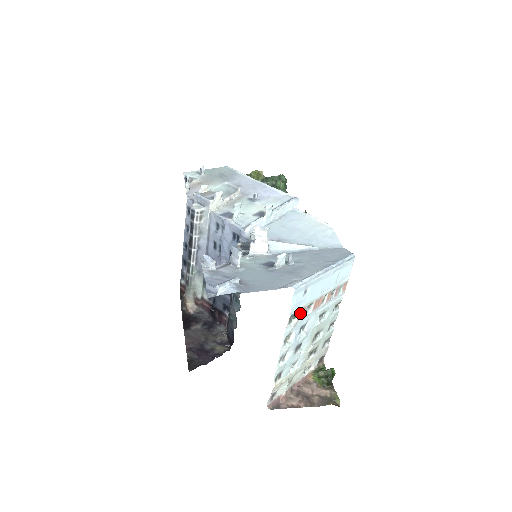
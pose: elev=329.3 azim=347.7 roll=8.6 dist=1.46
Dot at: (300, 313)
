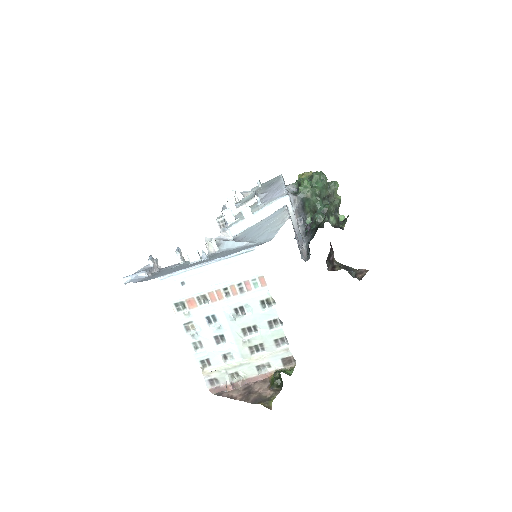
Dot at: (190, 303)
